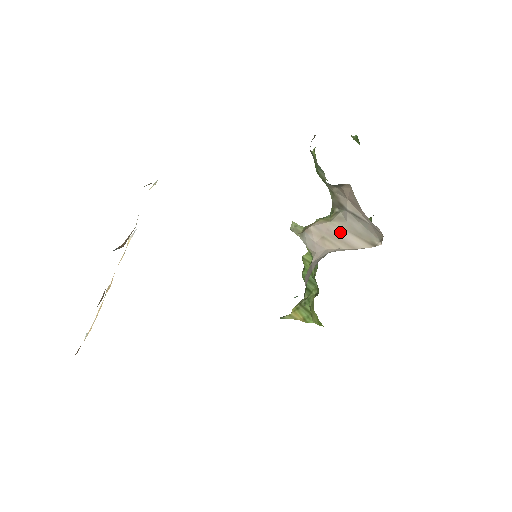
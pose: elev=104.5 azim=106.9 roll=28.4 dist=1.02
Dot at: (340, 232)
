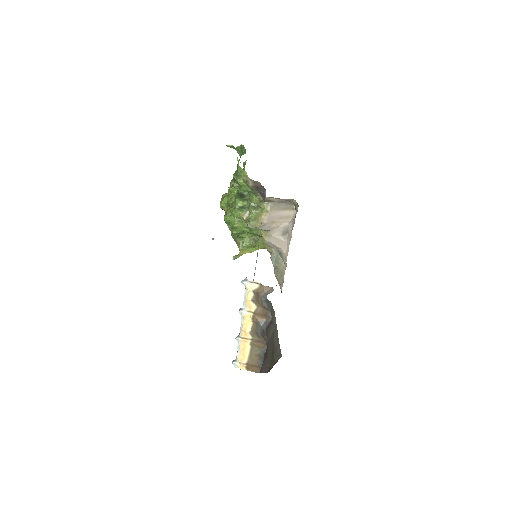
Dot at: (278, 214)
